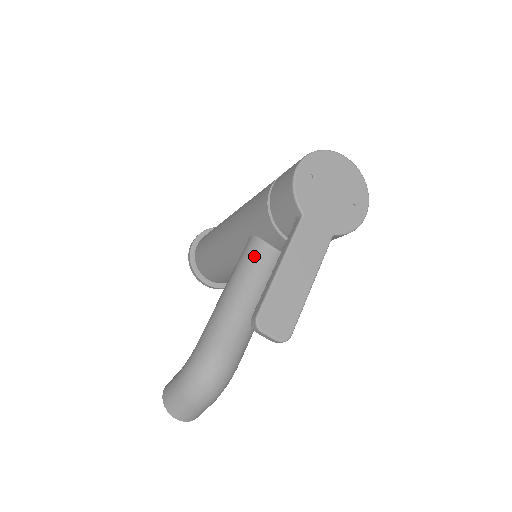
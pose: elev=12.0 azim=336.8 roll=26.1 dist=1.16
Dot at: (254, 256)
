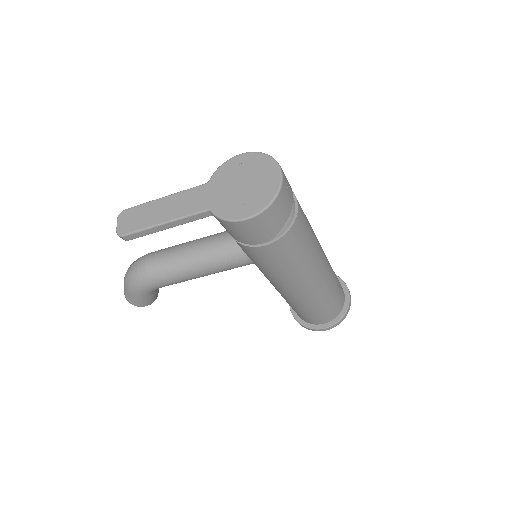
Dot at: (225, 232)
